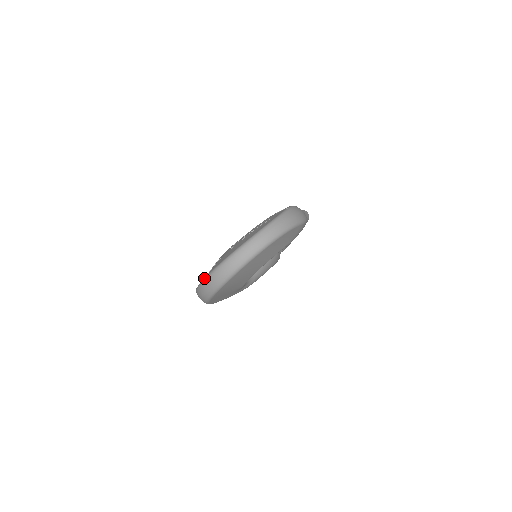
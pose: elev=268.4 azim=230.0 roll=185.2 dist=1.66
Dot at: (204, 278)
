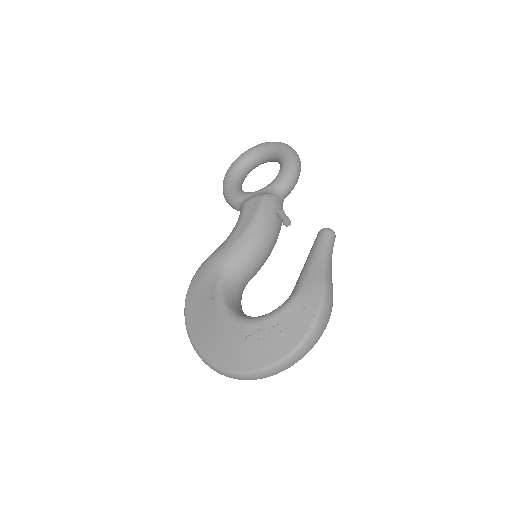
Dot at: (202, 356)
